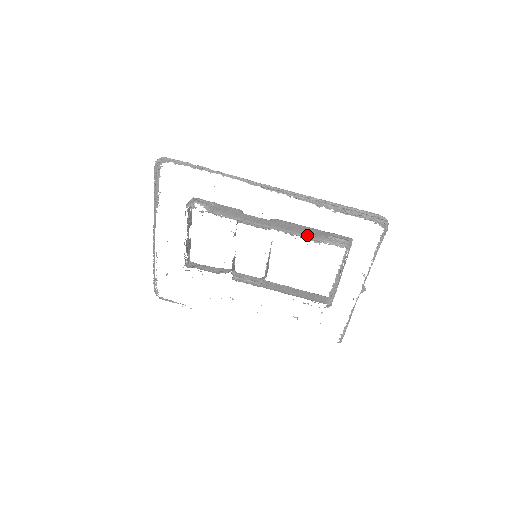
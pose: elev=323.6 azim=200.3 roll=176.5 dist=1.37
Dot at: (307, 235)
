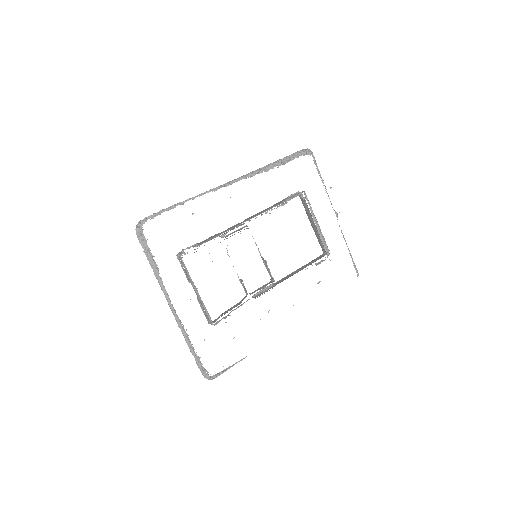
Dot at: (275, 206)
